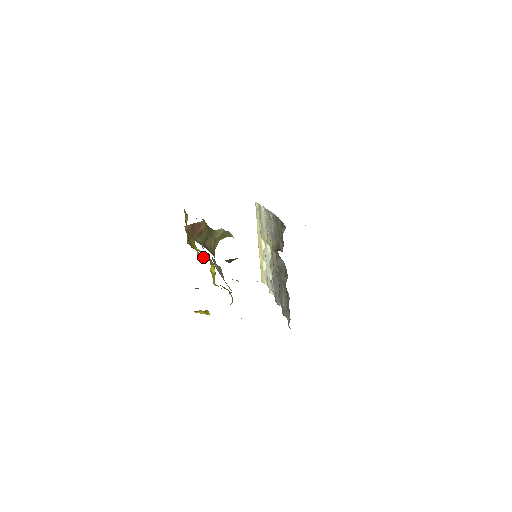
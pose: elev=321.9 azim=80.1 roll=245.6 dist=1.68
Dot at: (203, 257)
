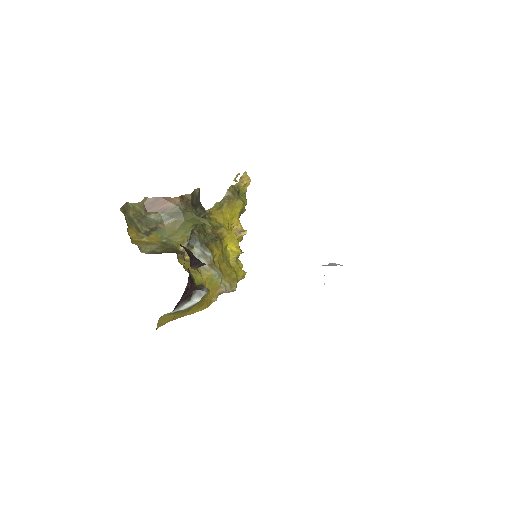
Dot at: (242, 230)
